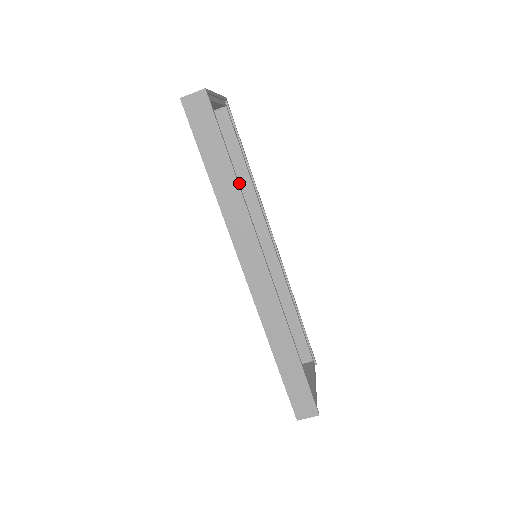
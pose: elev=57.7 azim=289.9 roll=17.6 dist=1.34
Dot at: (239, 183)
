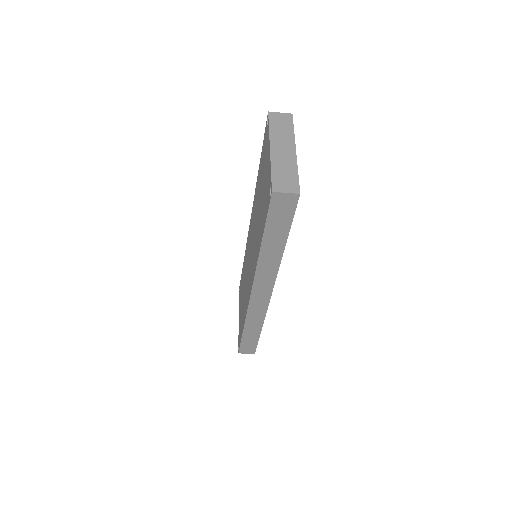
Dot at: occluded
